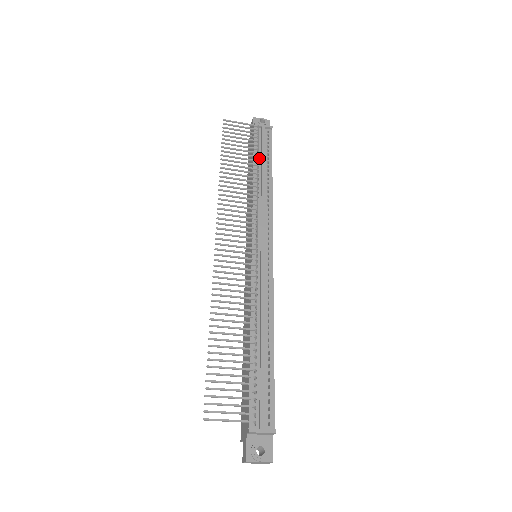
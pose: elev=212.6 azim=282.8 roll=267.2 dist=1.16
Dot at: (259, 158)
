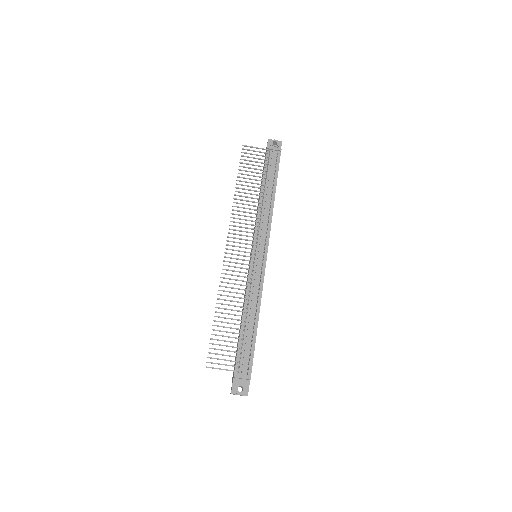
Dot at: (267, 178)
